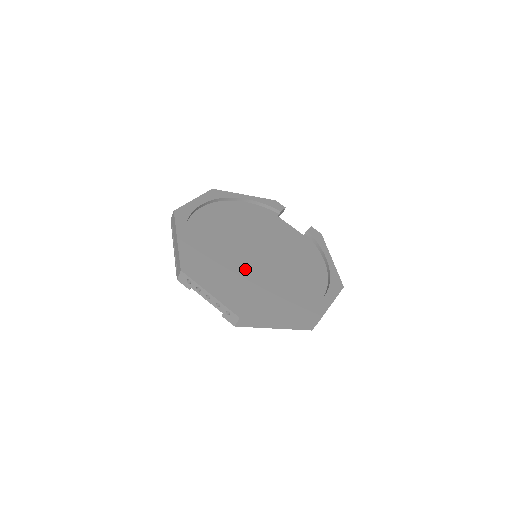
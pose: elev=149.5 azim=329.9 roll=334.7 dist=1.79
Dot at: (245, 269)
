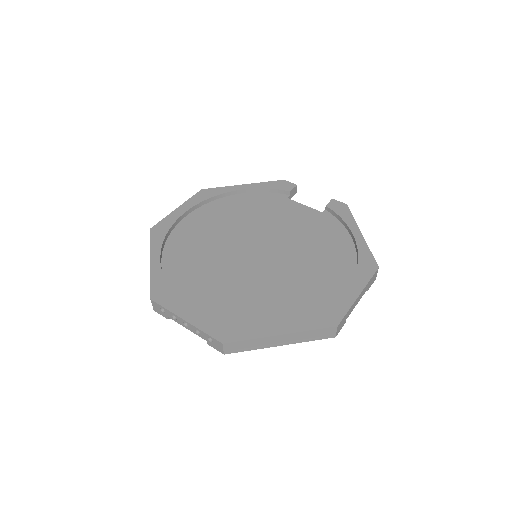
Dot at: (238, 277)
